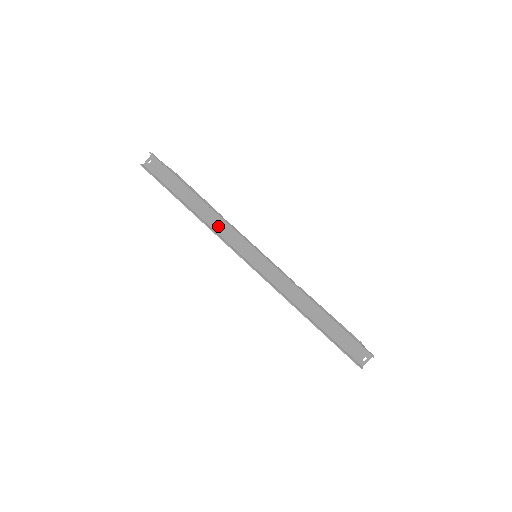
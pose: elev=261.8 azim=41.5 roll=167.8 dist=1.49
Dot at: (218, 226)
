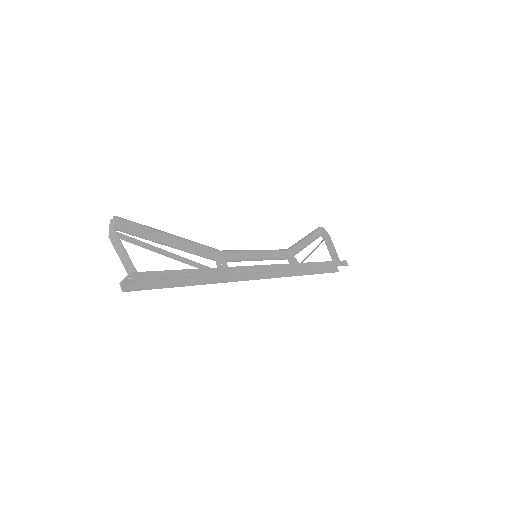
Dot at: occluded
